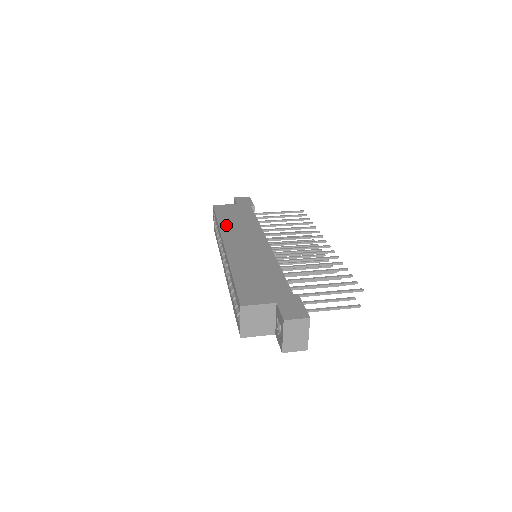
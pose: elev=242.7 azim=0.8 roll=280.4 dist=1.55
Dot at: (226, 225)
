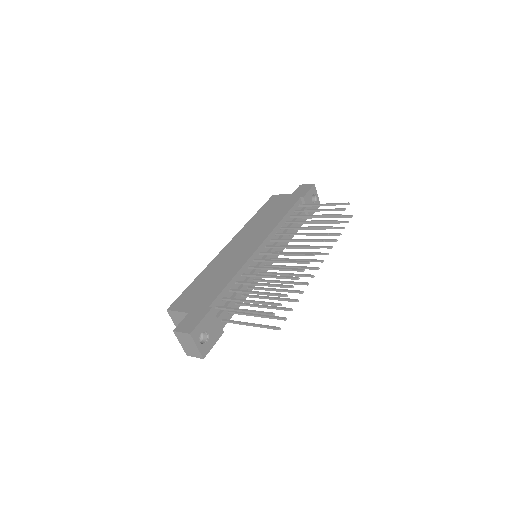
Dot at: (254, 221)
